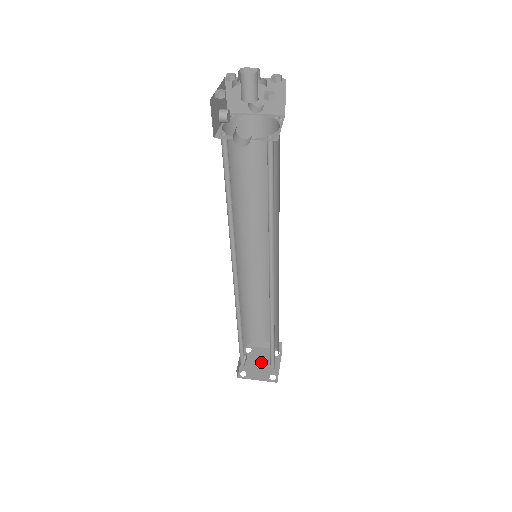
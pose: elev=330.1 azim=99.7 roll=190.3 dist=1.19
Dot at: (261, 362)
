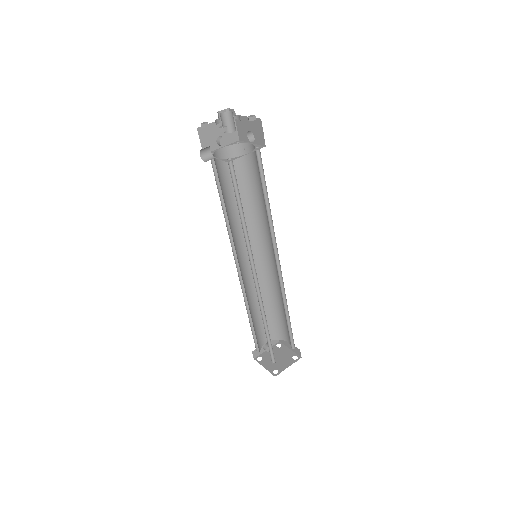
Dot at: (279, 358)
